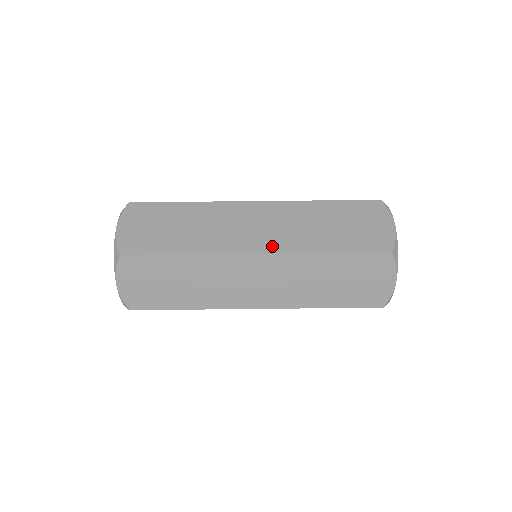
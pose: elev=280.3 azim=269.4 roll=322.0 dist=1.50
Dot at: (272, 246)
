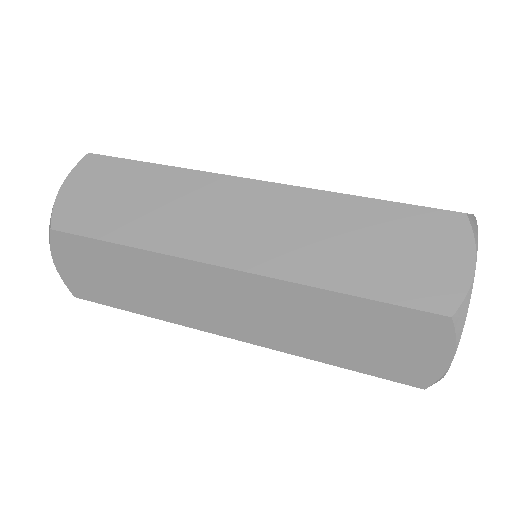
Dot at: occluded
